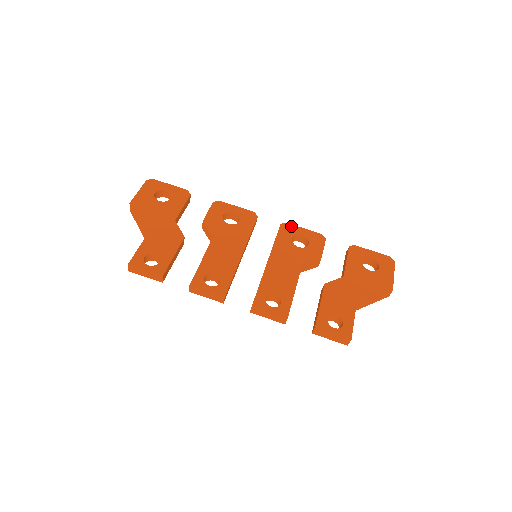
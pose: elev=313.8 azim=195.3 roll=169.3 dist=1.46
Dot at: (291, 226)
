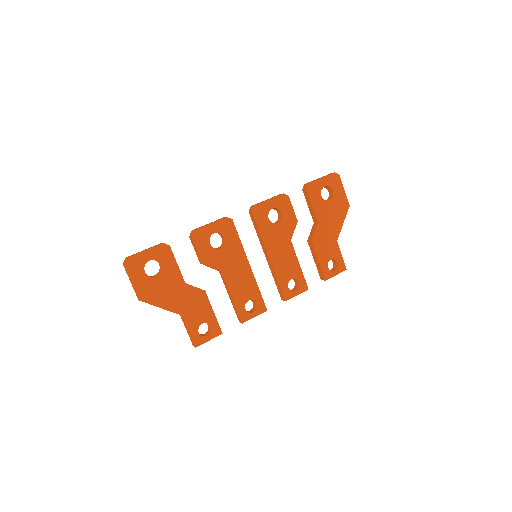
Dot at: (260, 206)
